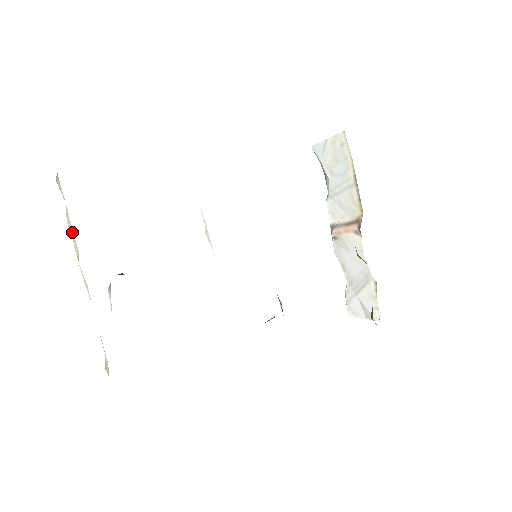
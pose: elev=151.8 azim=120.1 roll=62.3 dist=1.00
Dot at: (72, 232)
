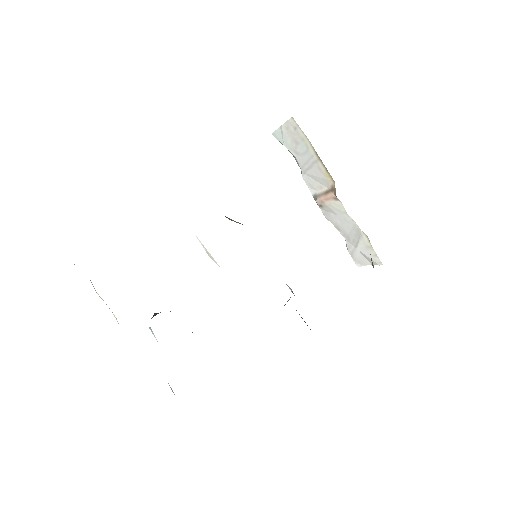
Dot at: occluded
